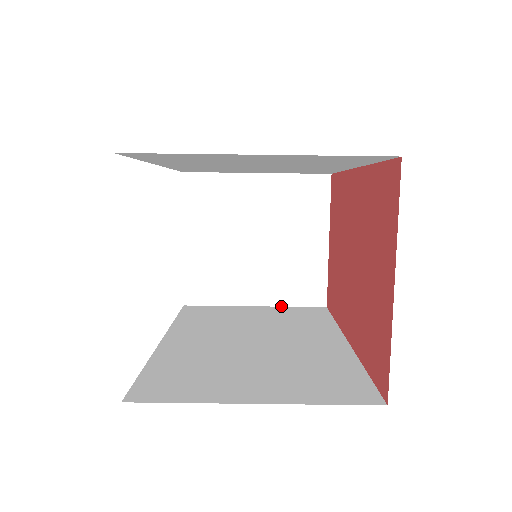
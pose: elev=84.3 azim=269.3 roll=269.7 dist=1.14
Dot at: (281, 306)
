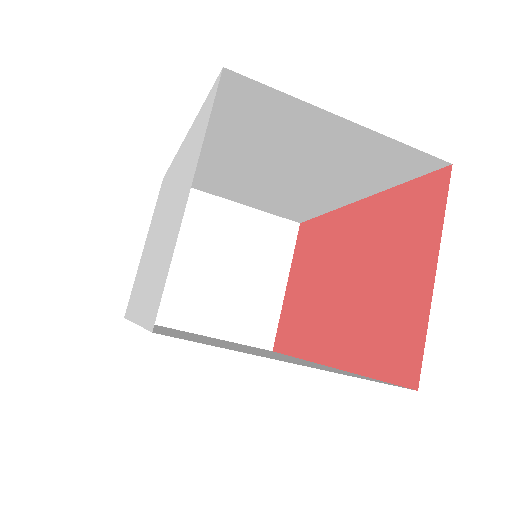
Dot at: occluded
